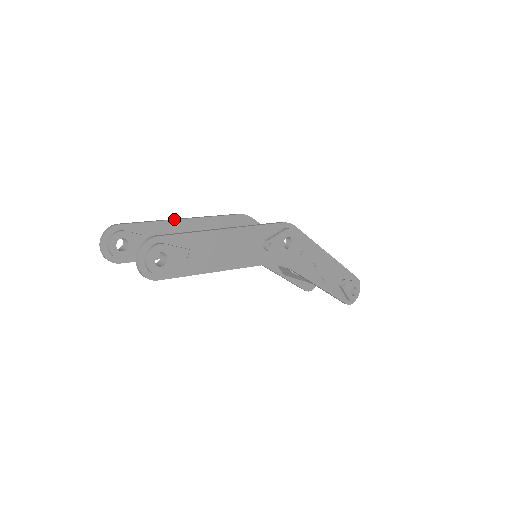
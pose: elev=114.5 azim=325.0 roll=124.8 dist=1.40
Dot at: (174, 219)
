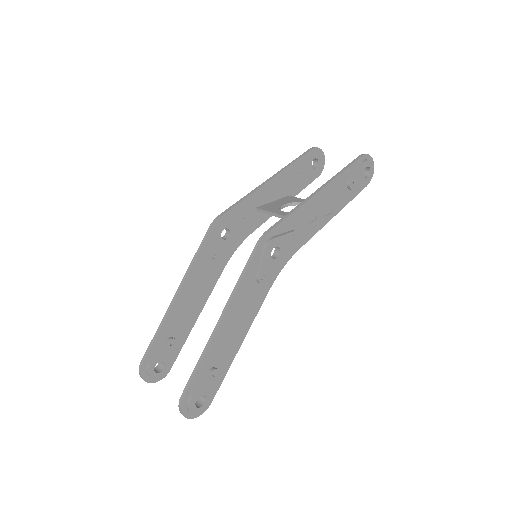
Dot at: (170, 307)
